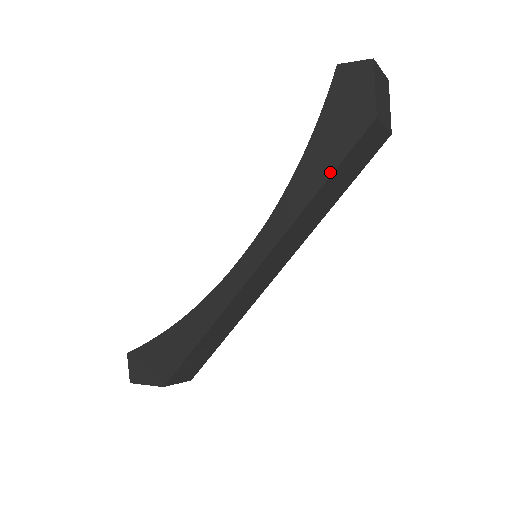
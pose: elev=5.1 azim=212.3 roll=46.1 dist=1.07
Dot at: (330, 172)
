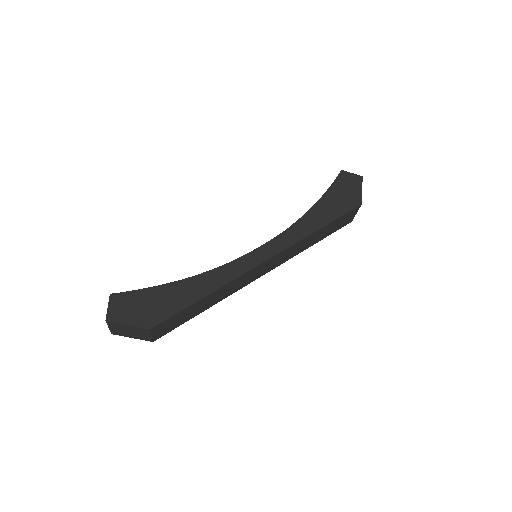
Dot at: (331, 220)
